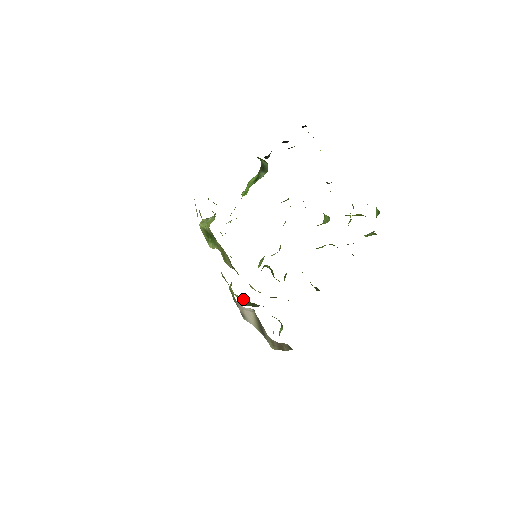
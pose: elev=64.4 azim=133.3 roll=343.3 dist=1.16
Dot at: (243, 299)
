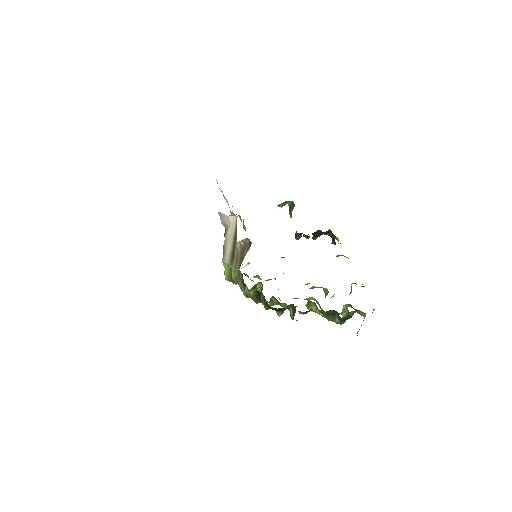
Dot at: (229, 267)
